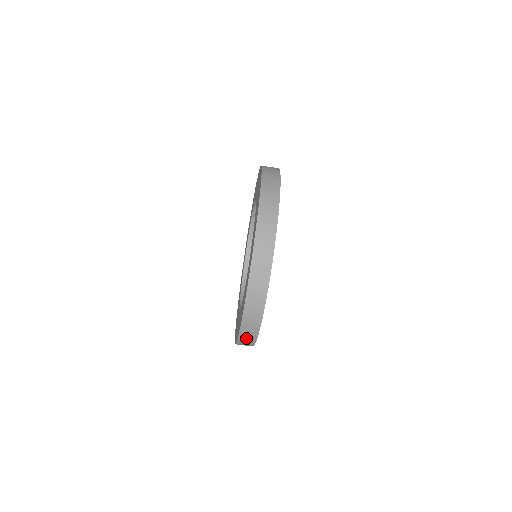
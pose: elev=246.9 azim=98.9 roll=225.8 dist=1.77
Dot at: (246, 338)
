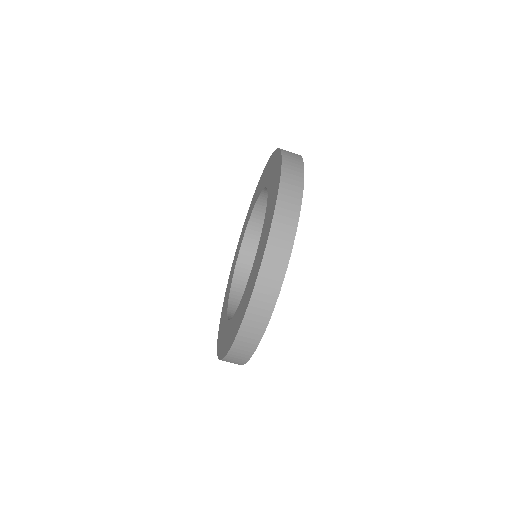
Dot at: occluded
